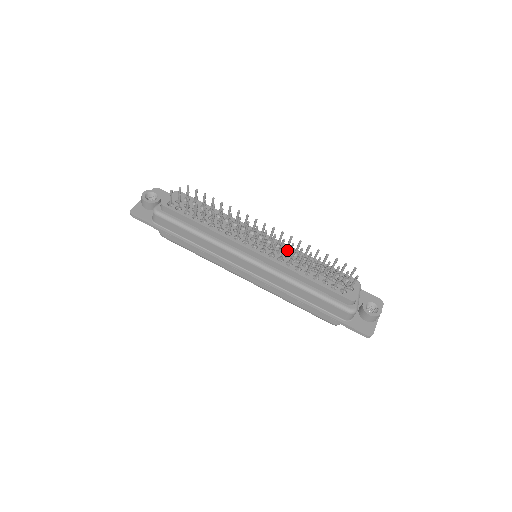
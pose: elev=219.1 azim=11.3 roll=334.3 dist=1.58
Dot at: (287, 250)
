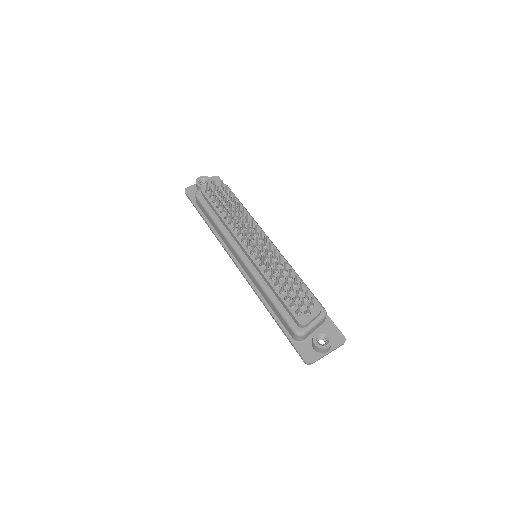
Dot at: (274, 259)
